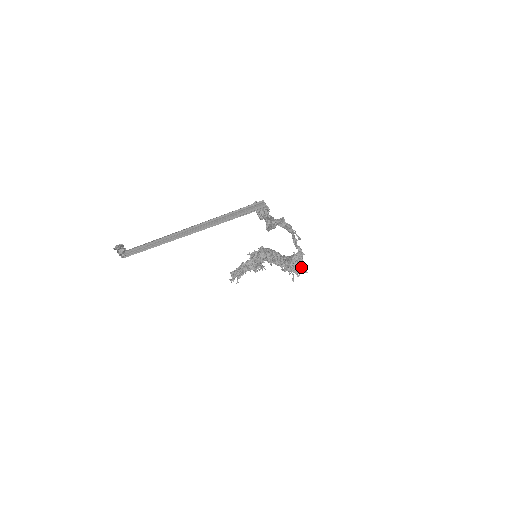
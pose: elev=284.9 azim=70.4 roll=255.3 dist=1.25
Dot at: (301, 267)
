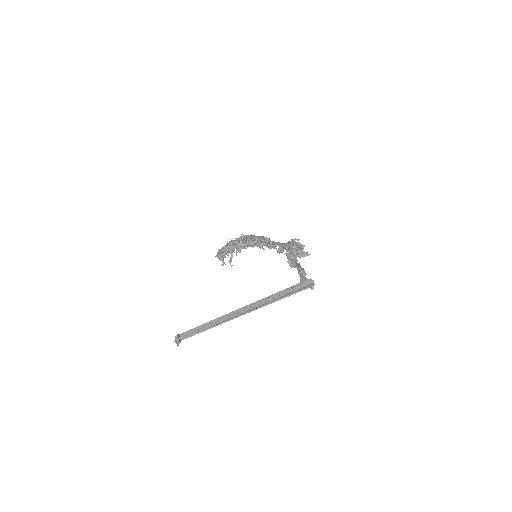
Dot at: (305, 255)
